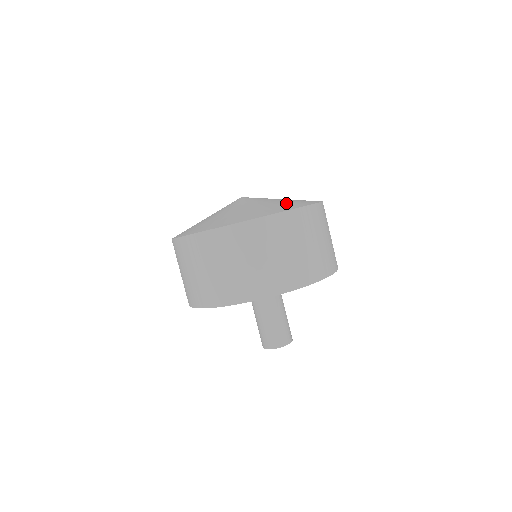
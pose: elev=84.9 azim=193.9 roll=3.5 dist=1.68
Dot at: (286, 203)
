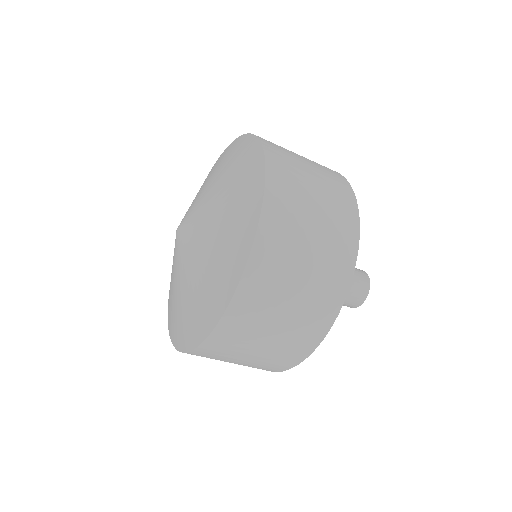
Dot at: (230, 233)
